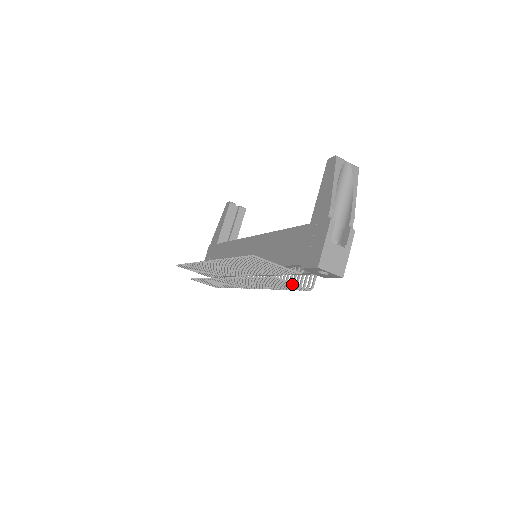
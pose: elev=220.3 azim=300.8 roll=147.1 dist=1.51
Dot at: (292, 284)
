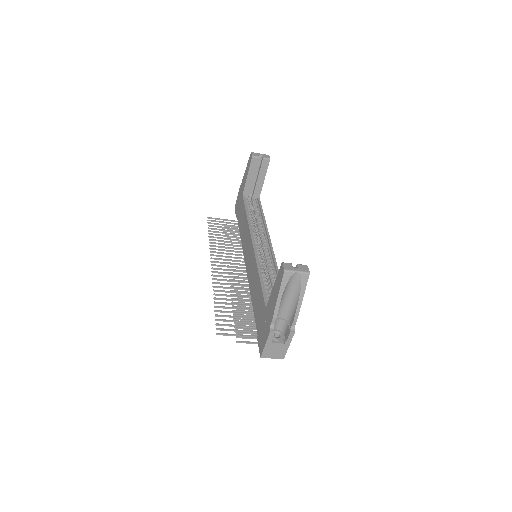
Dot at: (253, 343)
